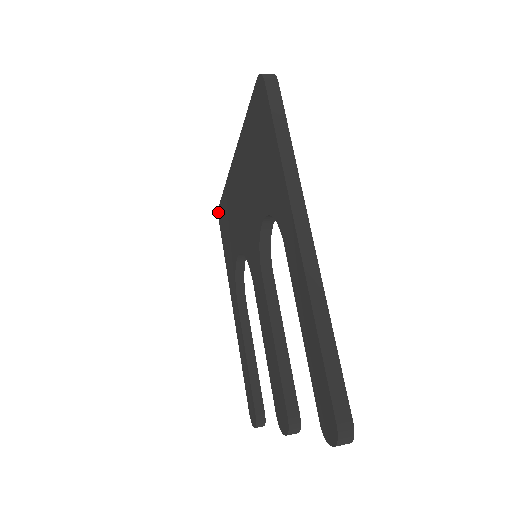
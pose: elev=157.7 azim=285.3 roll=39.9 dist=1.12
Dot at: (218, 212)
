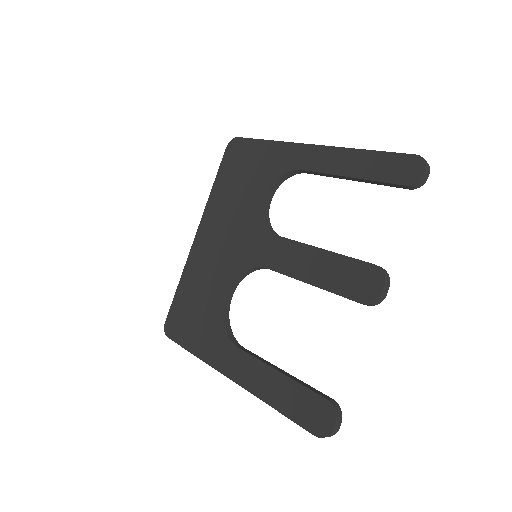
Dot at: (164, 329)
